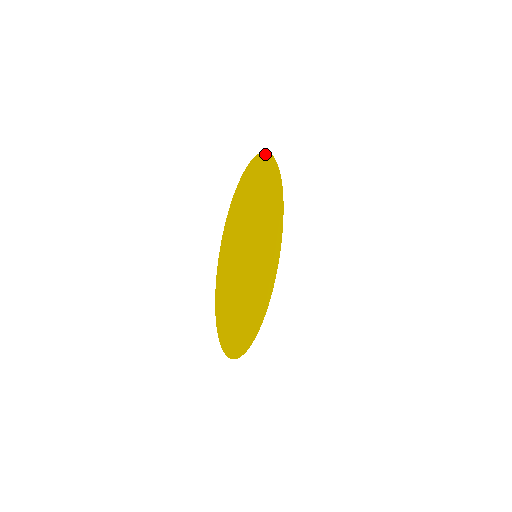
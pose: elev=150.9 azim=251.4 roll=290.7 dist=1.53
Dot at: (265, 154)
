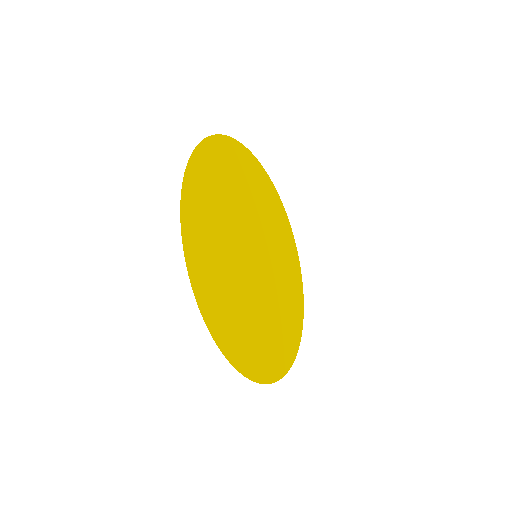
Dot at: (296, 248)
